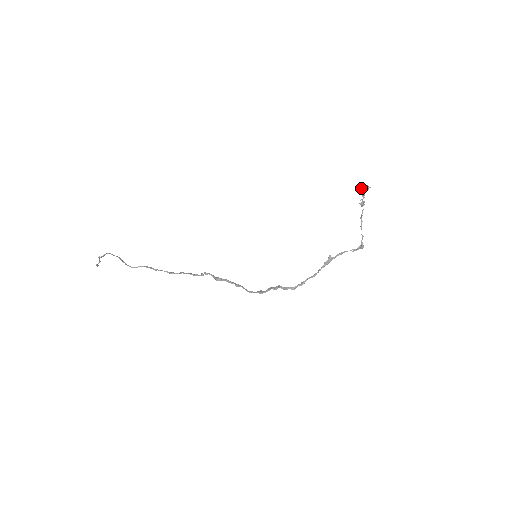
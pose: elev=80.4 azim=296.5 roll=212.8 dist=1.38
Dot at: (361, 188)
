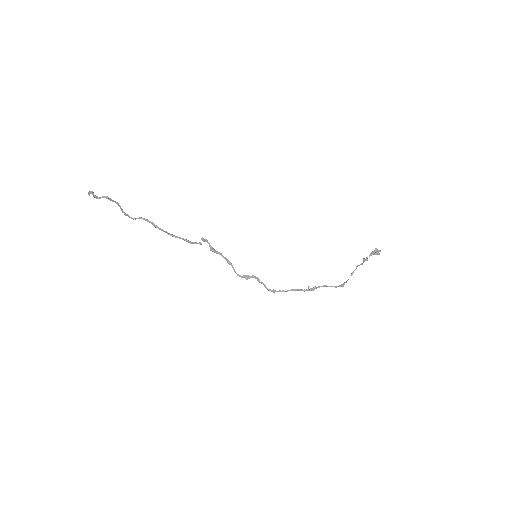
Dot at: (373, 252)
